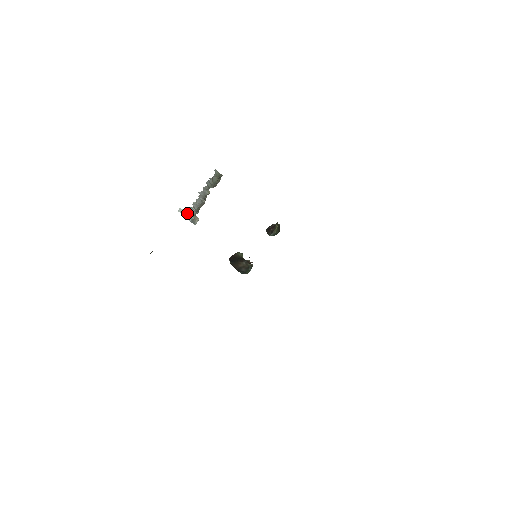
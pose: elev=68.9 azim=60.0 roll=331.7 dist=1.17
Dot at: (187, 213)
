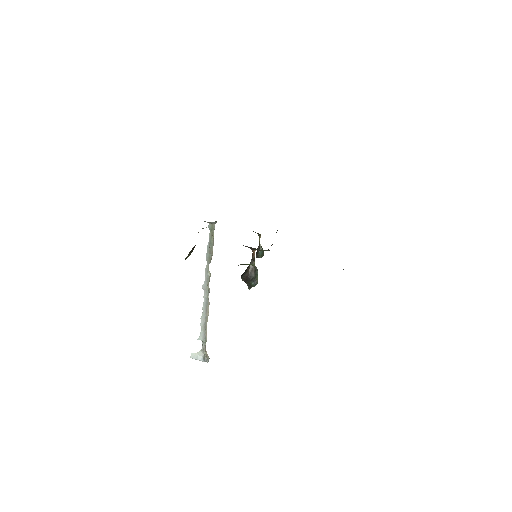
Dot at: (198, 354)
